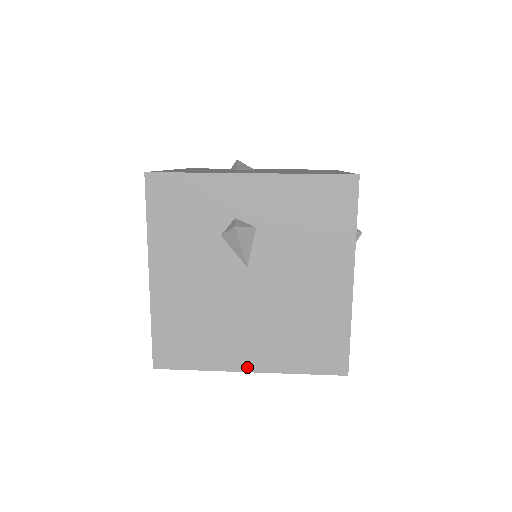
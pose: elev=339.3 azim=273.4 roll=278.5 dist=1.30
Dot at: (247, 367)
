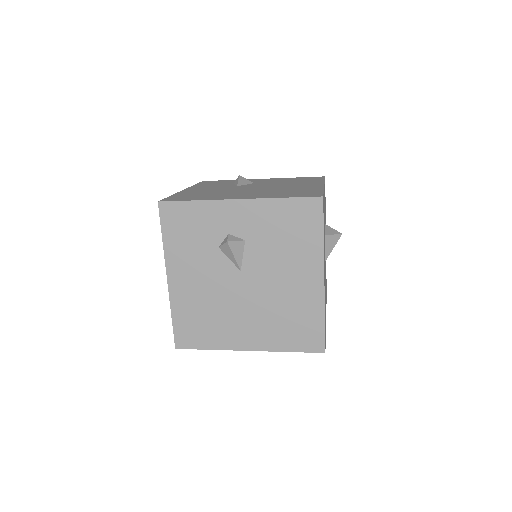
Dot at: (246, 347)
